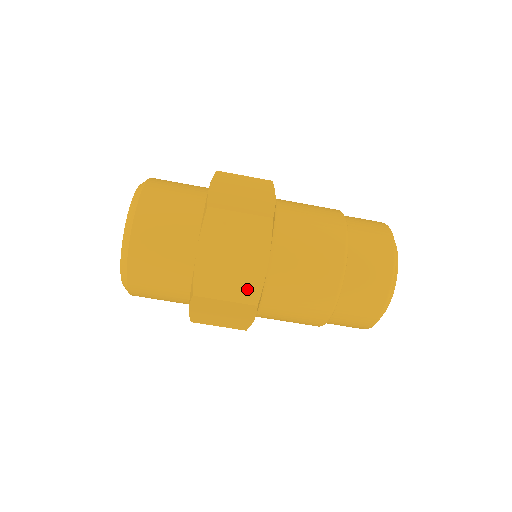
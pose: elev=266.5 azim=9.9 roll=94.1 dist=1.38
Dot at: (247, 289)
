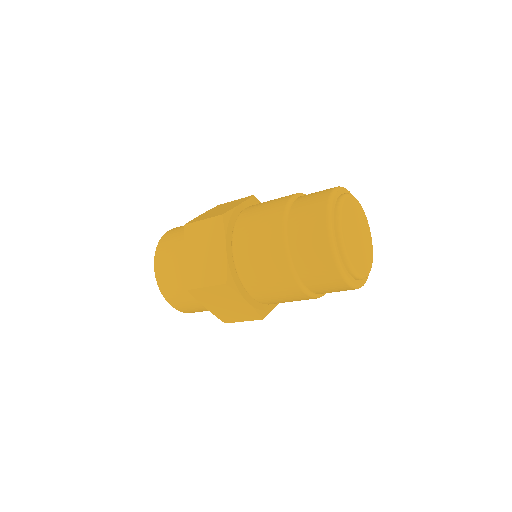
Dot at: (249, 315)
